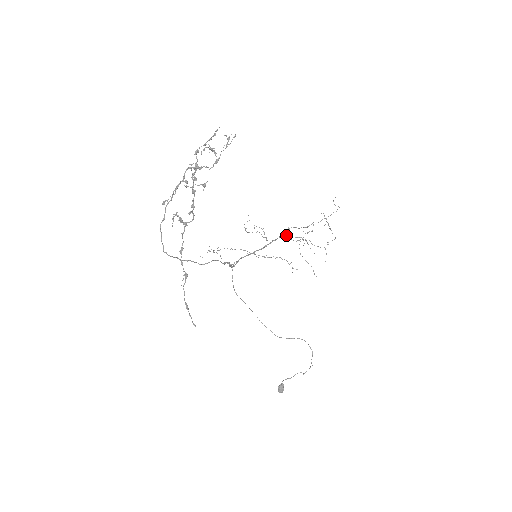
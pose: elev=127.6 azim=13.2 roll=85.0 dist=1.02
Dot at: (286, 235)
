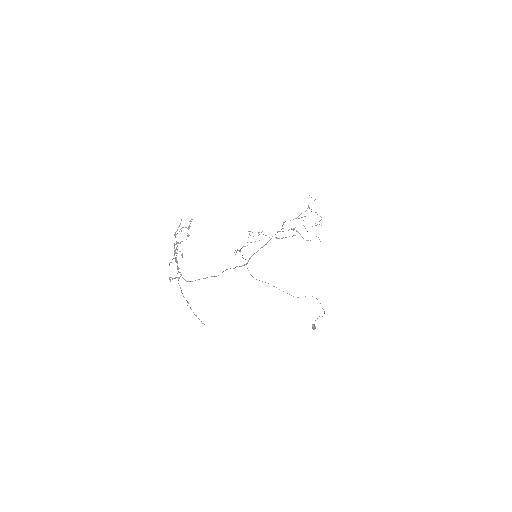
Dot at: occluded
